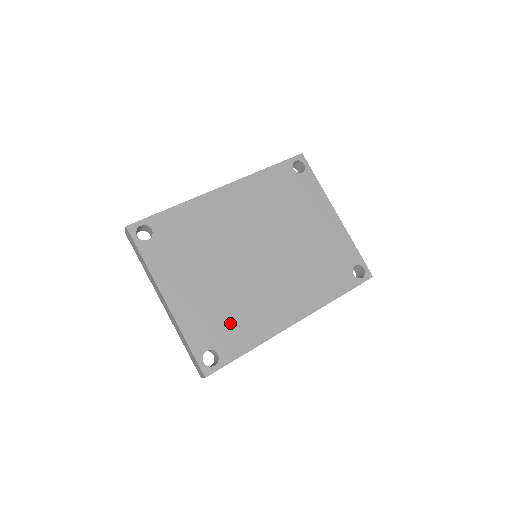
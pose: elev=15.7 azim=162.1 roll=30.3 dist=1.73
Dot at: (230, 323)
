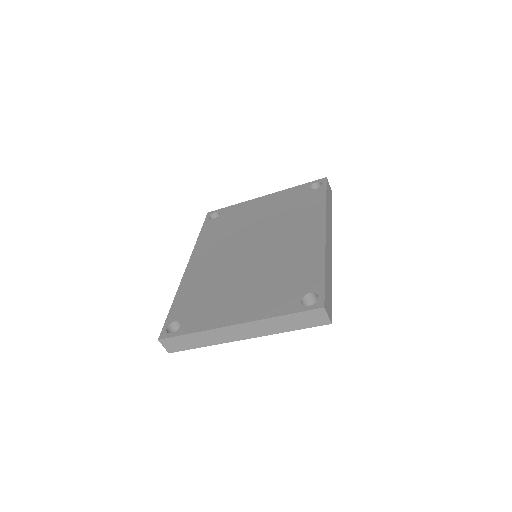
Dot at: (290, 279)
